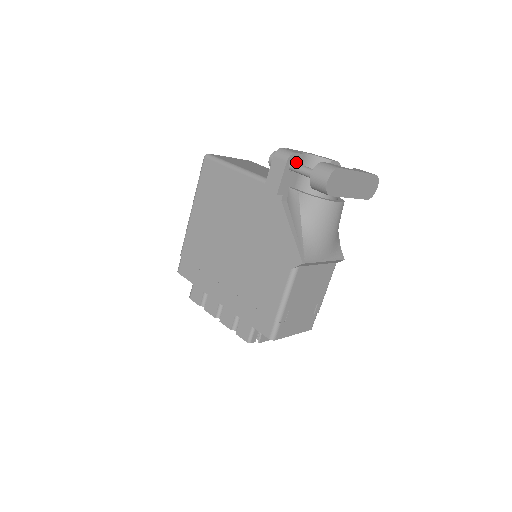
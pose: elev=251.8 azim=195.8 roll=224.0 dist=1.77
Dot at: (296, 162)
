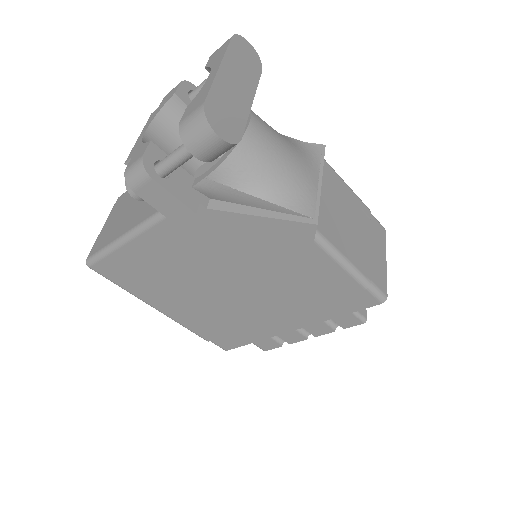
Dot at: (158, 160)
